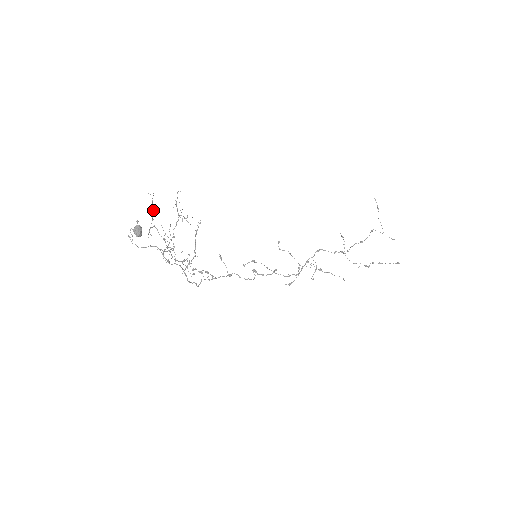
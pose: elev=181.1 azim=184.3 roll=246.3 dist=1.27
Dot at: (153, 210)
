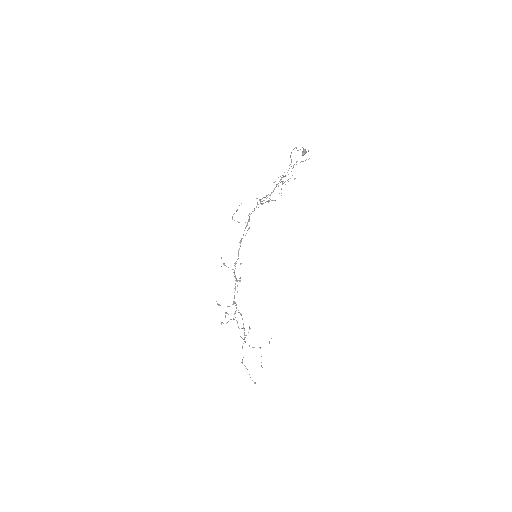
Dot at: occluded
